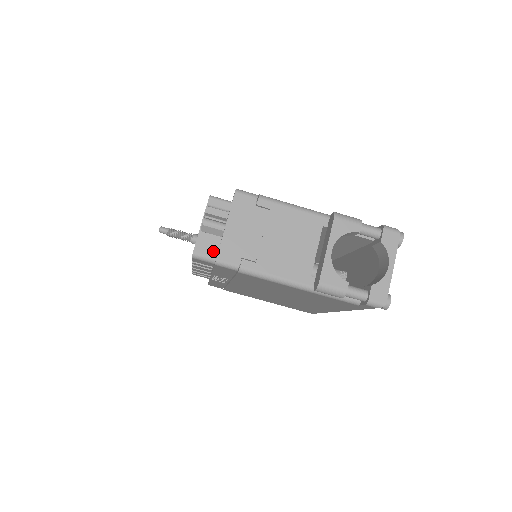
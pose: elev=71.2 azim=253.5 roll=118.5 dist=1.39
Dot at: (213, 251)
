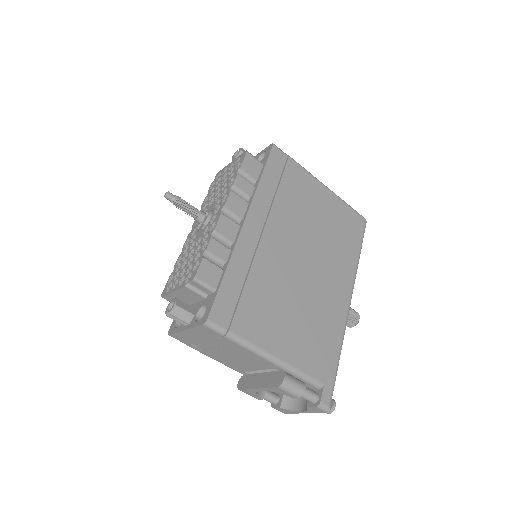
Dot at: occluded
